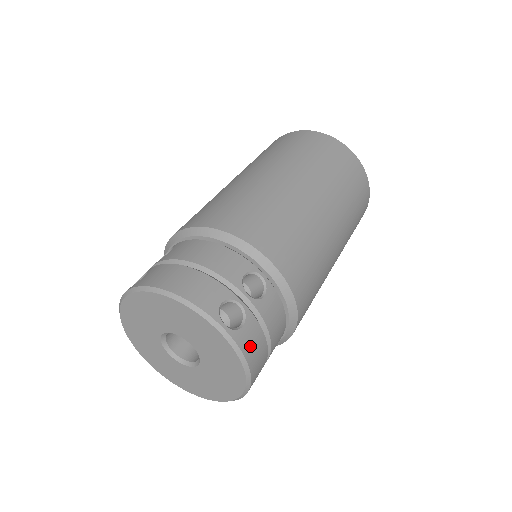
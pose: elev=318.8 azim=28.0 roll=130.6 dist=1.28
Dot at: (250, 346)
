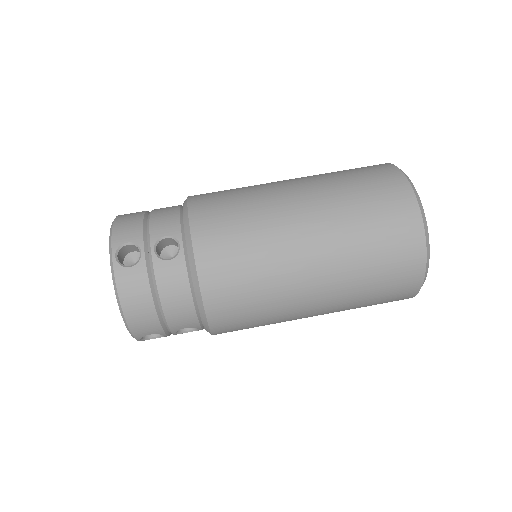
Dot at: occluded
